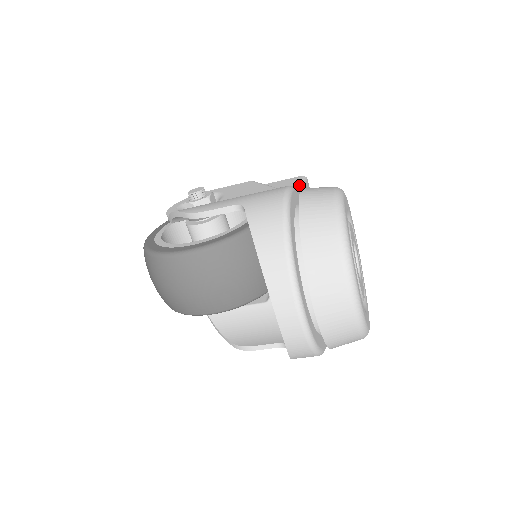
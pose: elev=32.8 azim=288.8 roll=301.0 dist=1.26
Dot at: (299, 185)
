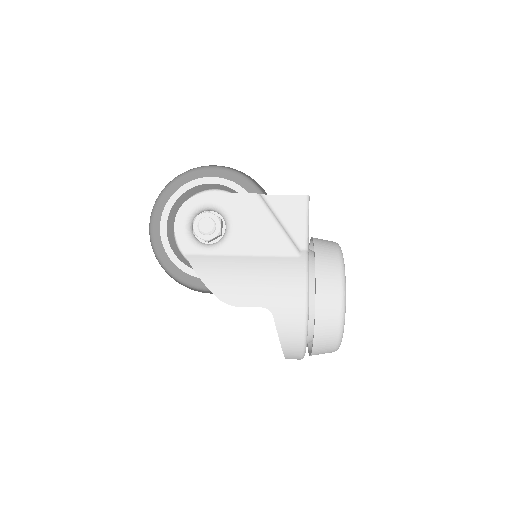
Dot at: (305, 225)
